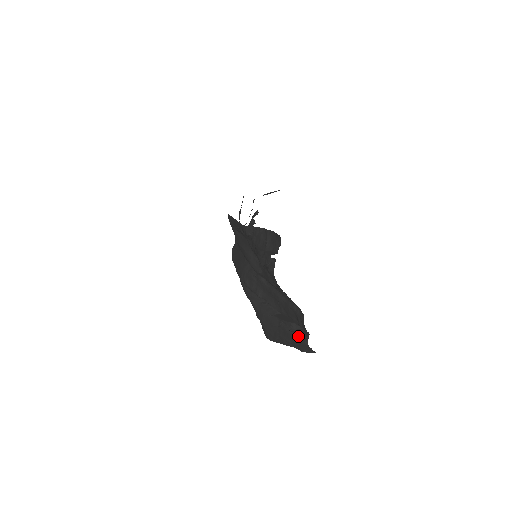
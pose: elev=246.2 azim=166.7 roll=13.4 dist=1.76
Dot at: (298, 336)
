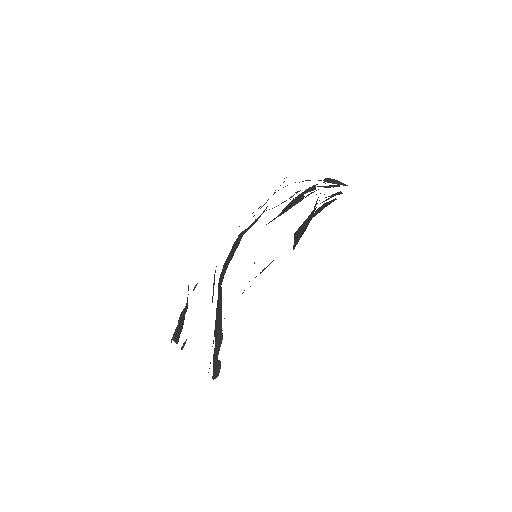
Dot at: (213, 368)
